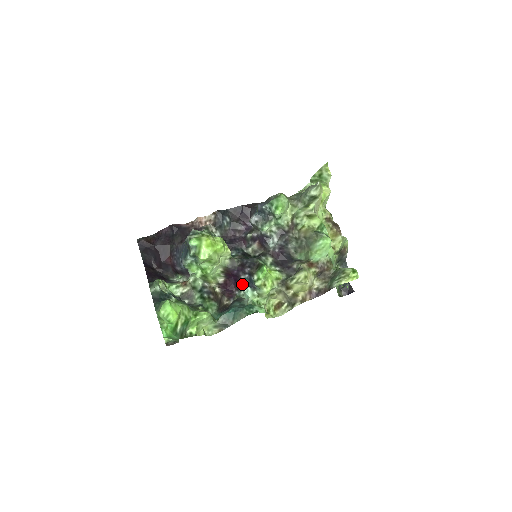
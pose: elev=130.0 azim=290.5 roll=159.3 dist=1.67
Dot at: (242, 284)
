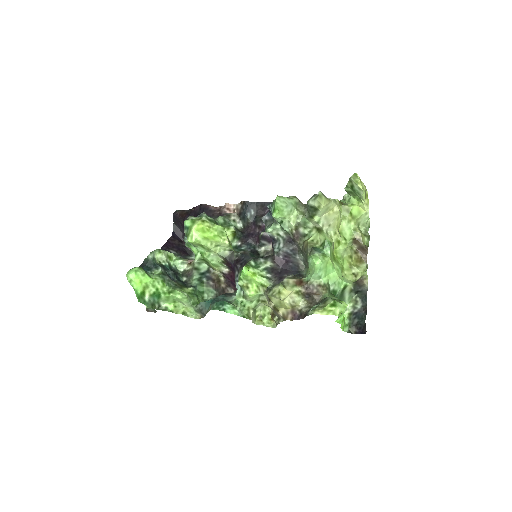
Dot at: (235, 280)
